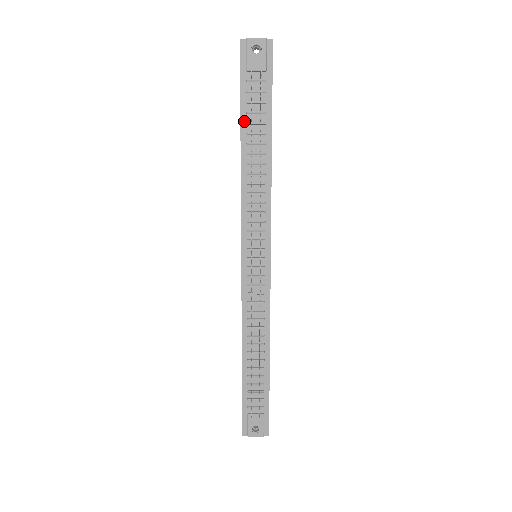
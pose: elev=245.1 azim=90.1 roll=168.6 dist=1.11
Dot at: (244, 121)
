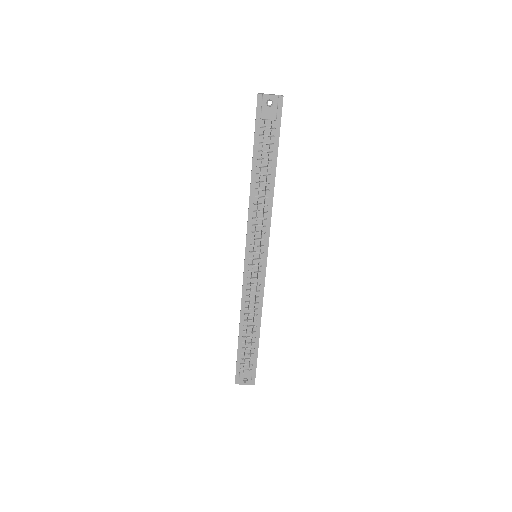
Dot at: (255, 157)
